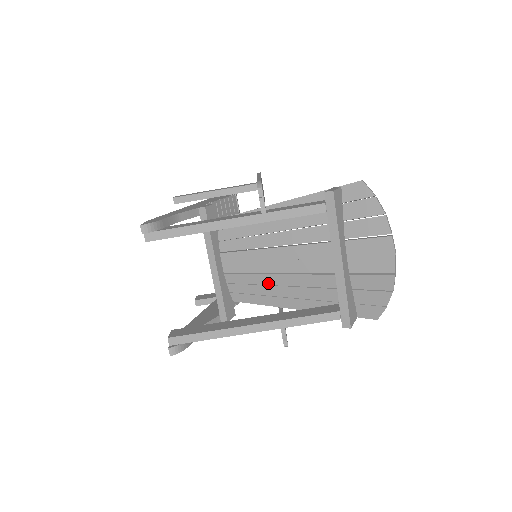
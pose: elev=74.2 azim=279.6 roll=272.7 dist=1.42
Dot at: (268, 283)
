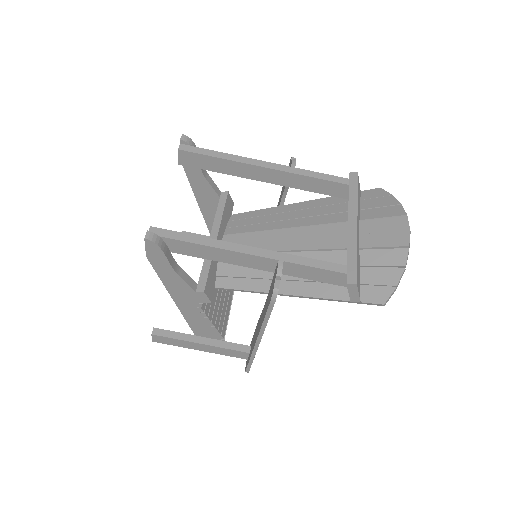
Dot at: occluded
